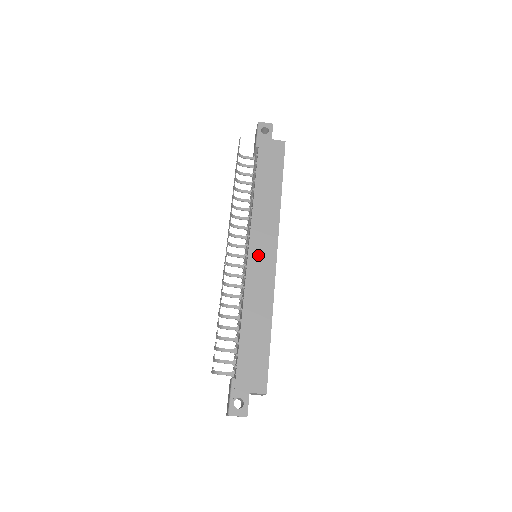
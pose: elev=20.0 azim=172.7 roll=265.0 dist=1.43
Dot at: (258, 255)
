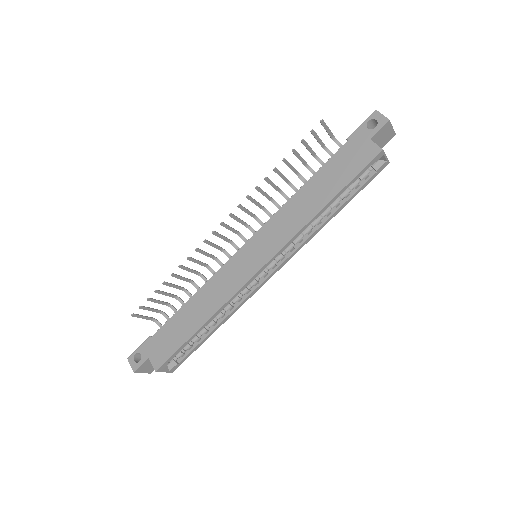
Dot at: (247, 256)
